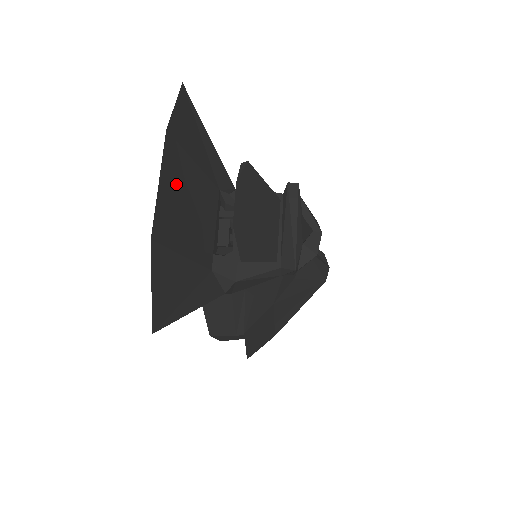
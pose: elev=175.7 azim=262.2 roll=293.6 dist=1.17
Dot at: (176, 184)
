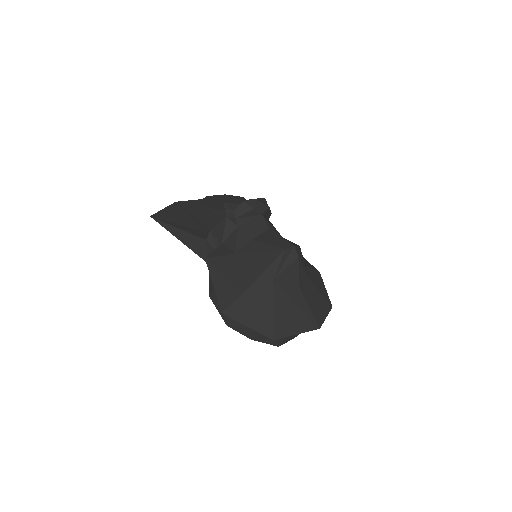
Dot at: occluded
